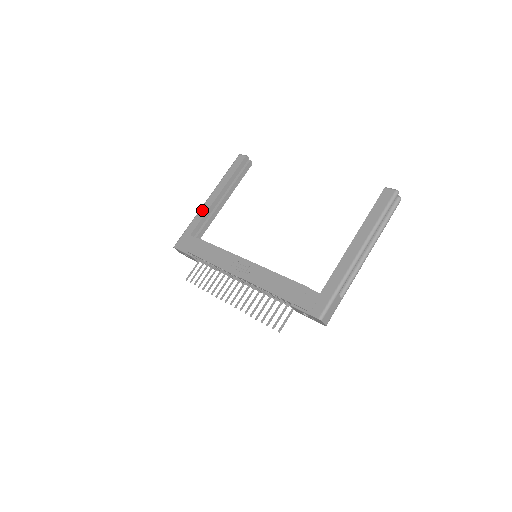
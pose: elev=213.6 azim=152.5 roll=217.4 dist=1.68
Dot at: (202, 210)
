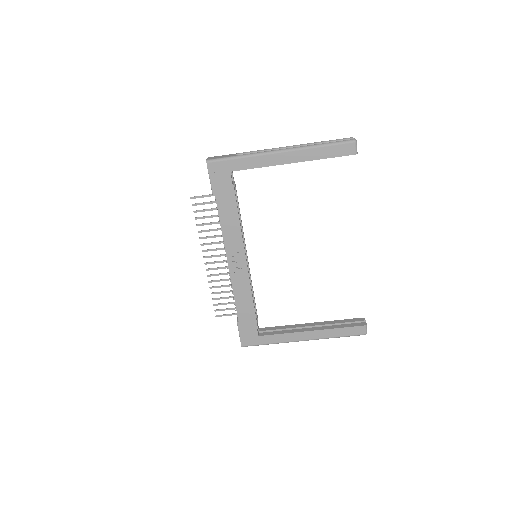
Dot at: (264, 159)
